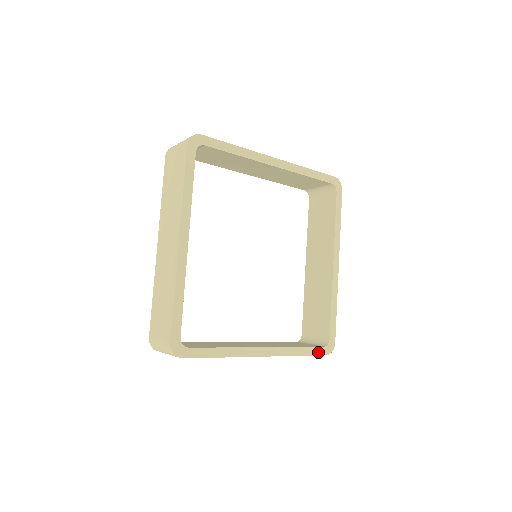
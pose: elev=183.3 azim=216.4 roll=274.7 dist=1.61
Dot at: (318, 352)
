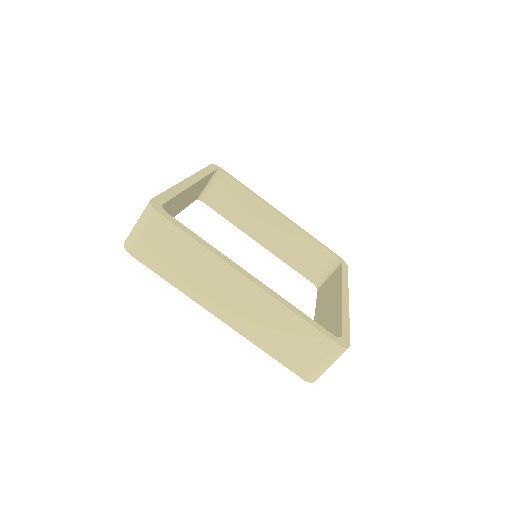
Dot at: (325, 333)
